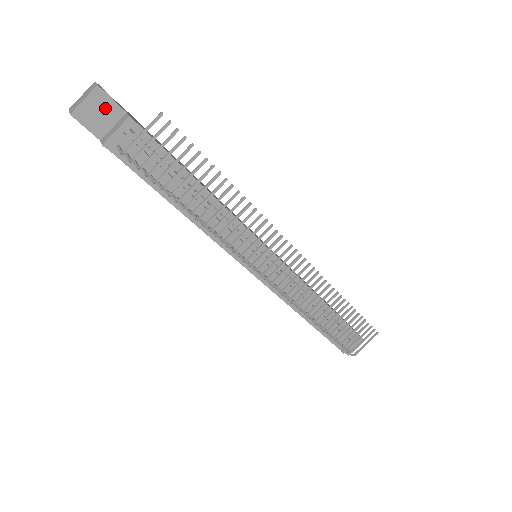
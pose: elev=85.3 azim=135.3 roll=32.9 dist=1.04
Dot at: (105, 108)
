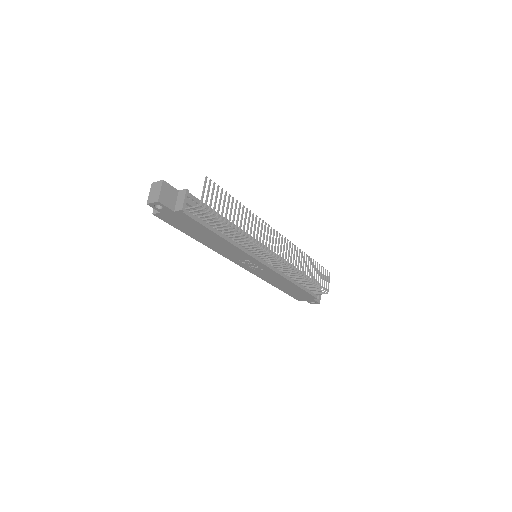
Dot at: (170, 192)
